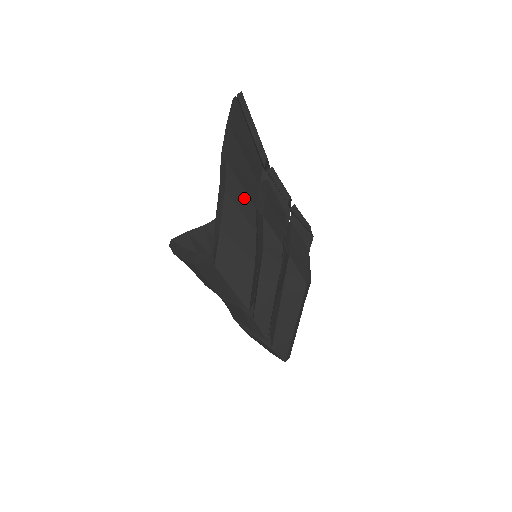
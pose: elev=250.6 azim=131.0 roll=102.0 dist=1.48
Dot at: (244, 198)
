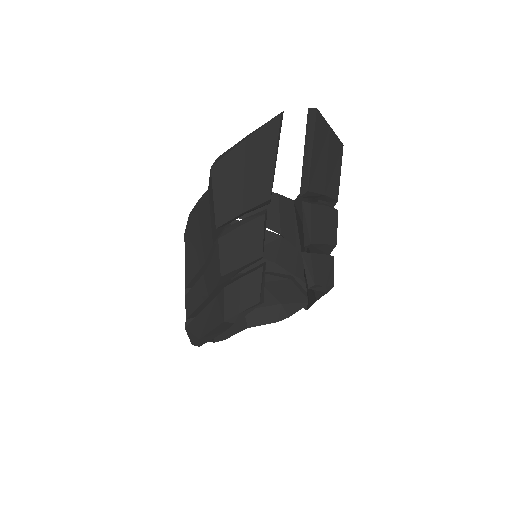
Dot at: (213, 210)
